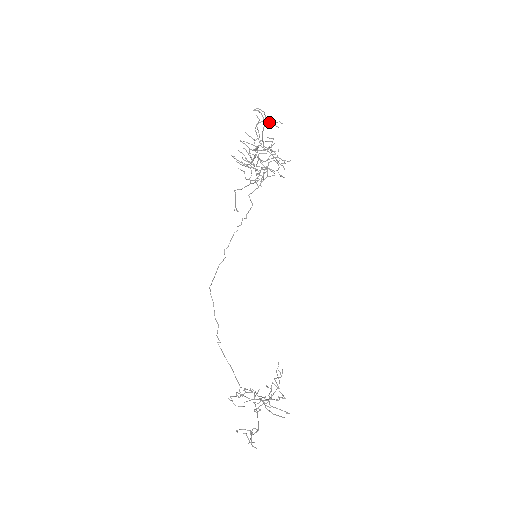
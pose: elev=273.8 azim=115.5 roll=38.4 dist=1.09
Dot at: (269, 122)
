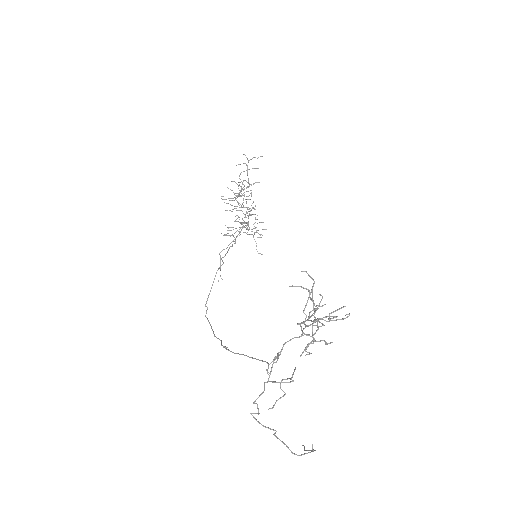
Dot at: (252, 158)
